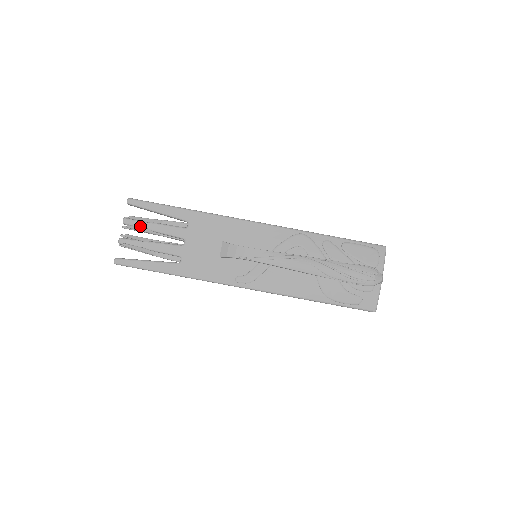
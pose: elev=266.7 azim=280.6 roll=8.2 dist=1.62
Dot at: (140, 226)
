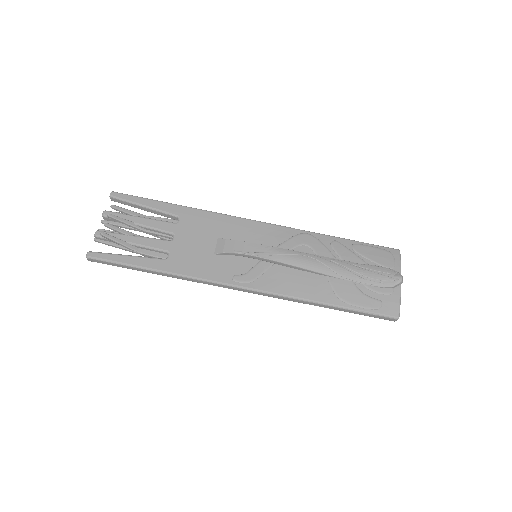
Dot at: (123, 219)
